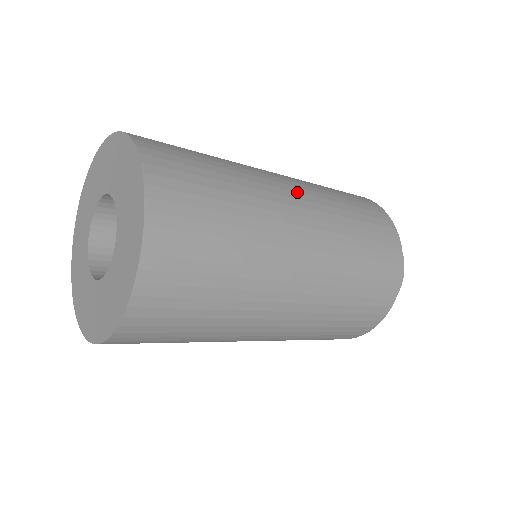
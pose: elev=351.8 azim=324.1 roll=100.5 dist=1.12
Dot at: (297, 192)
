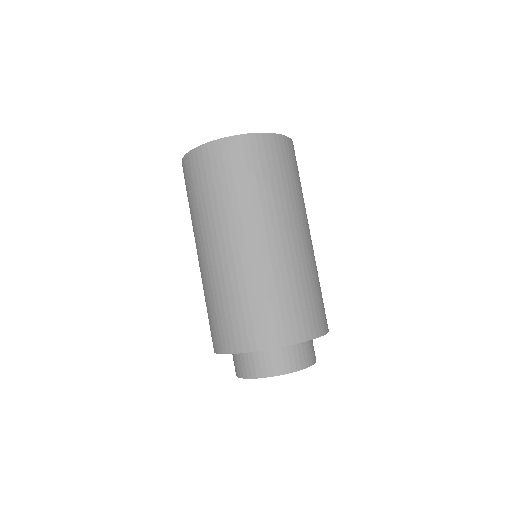
Dot at: occluded
